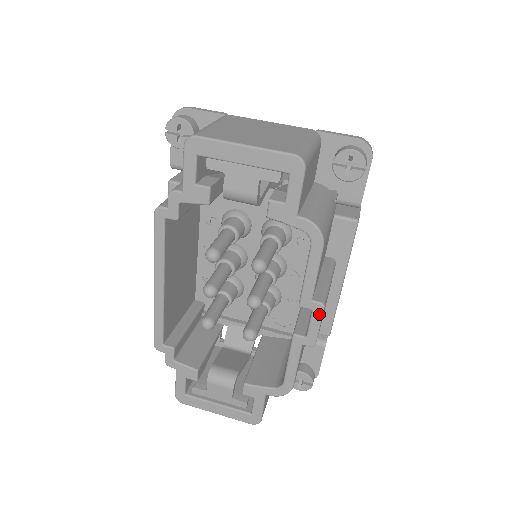
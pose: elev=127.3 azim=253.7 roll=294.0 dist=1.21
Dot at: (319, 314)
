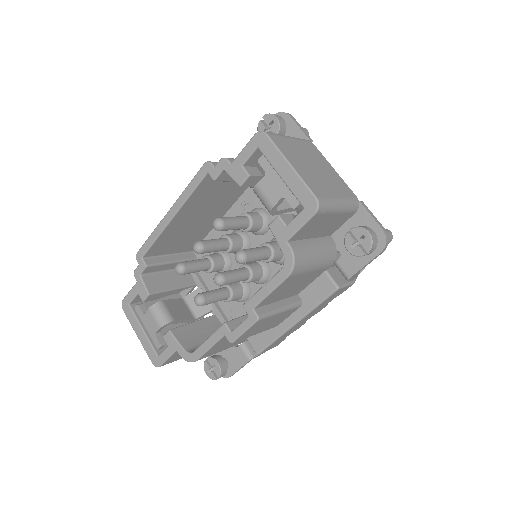
Dot at: (251, 323)
